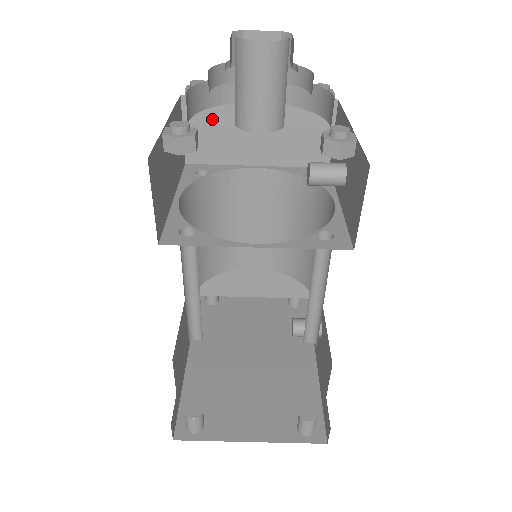
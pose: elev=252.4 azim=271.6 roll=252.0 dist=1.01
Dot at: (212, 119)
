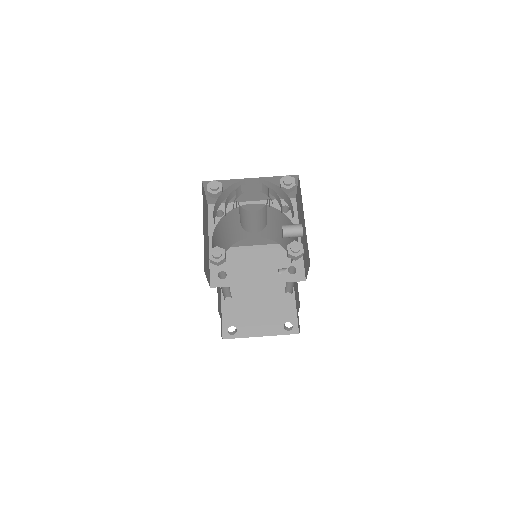
Dot at: occluded
